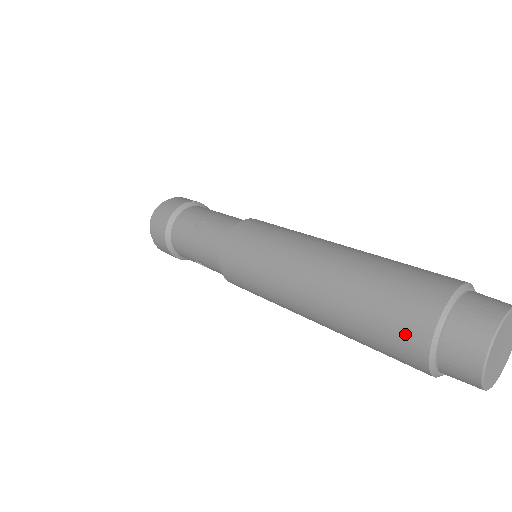
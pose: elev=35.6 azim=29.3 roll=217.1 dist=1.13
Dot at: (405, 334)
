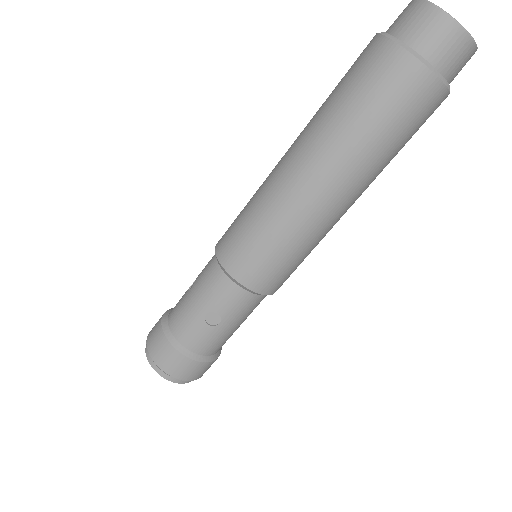
Dot at: (373, 63)
